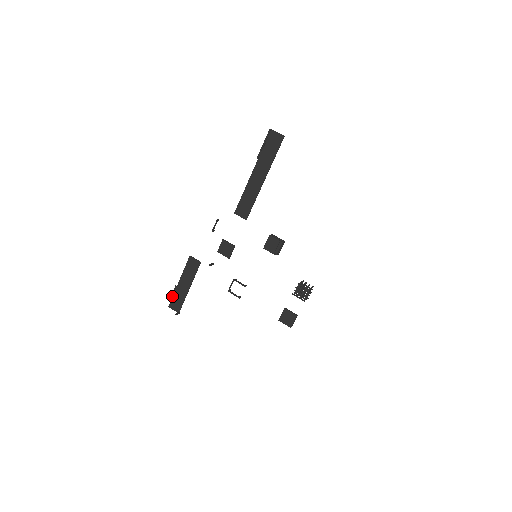
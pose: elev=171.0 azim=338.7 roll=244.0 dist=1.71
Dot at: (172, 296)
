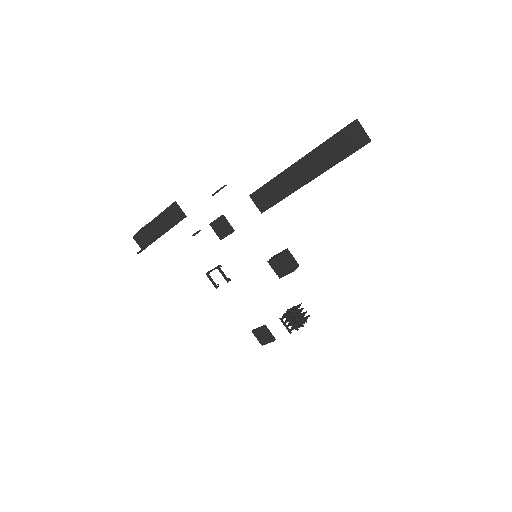
Dot at: occluded
